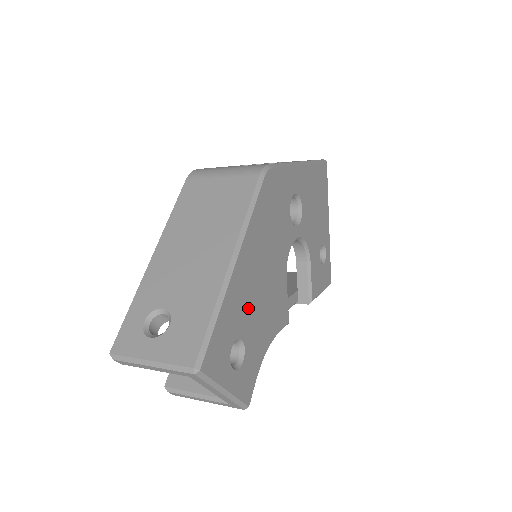
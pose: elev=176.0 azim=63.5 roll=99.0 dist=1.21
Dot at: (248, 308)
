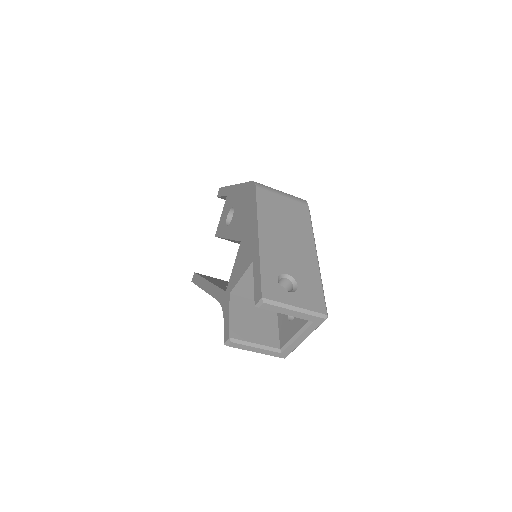
Dot at: occluded
